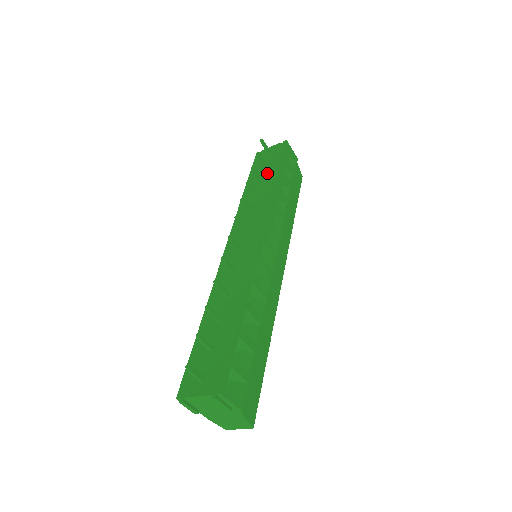
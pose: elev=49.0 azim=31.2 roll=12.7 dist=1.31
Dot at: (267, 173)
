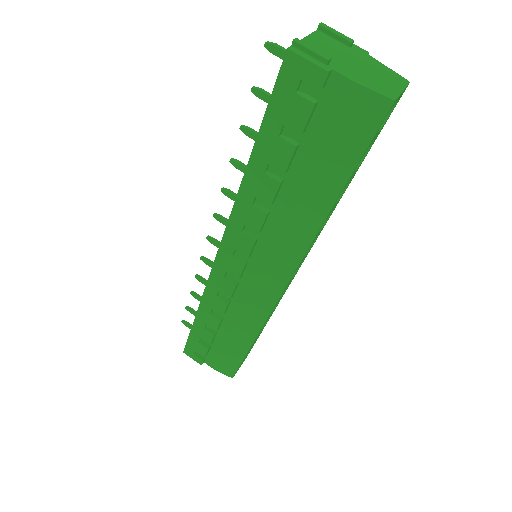
Dot at: occluded
